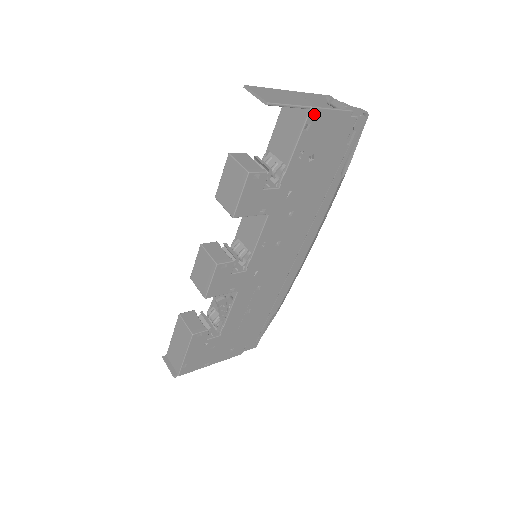
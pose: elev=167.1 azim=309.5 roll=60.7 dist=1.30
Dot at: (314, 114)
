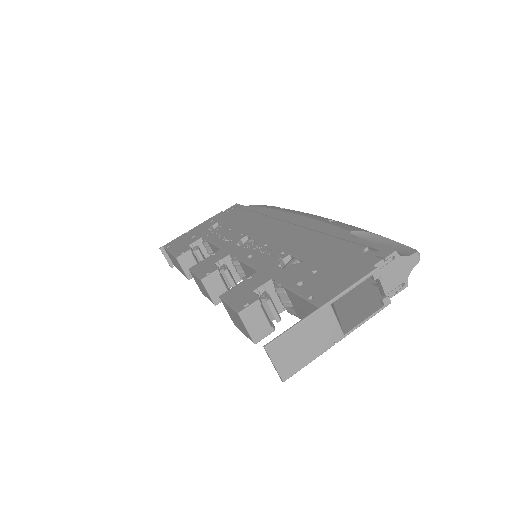
Dot at: (338, 336)
